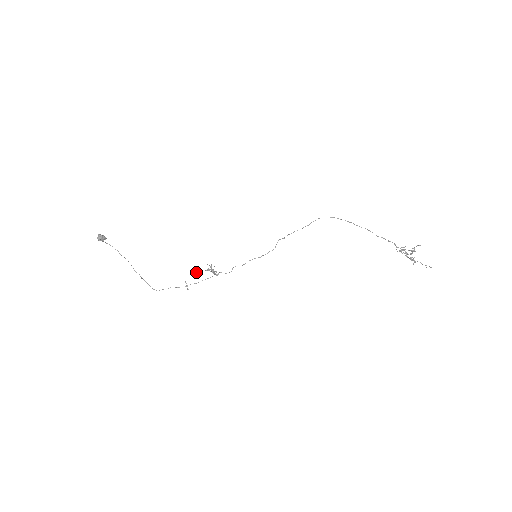
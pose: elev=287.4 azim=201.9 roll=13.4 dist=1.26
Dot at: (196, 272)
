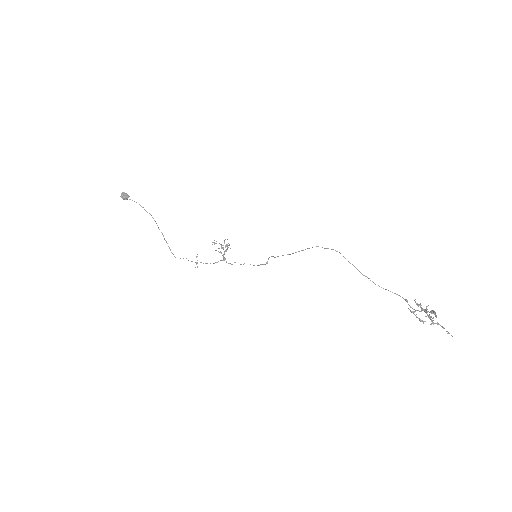
Dot at: occluded
